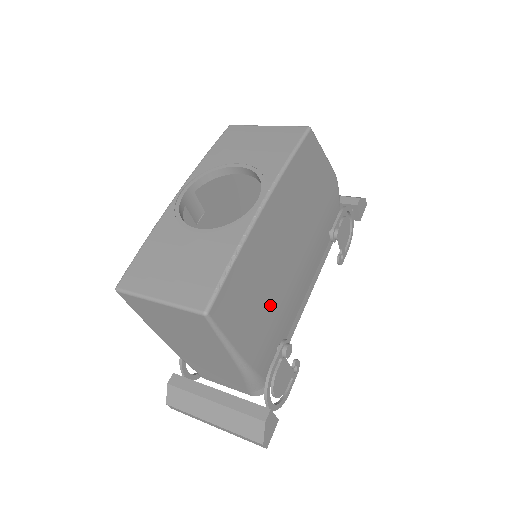
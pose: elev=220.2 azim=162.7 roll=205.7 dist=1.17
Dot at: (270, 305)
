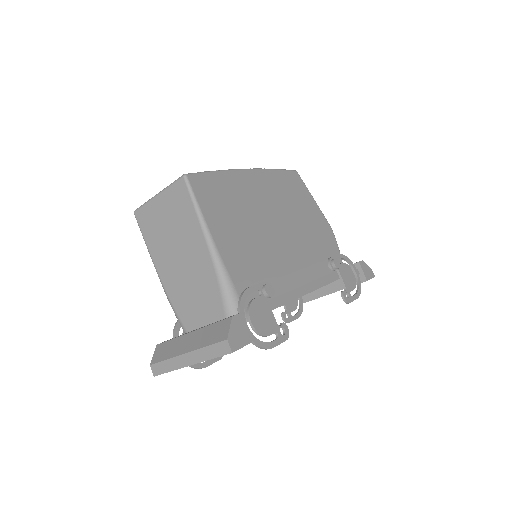
Dot at: (251, 240)
